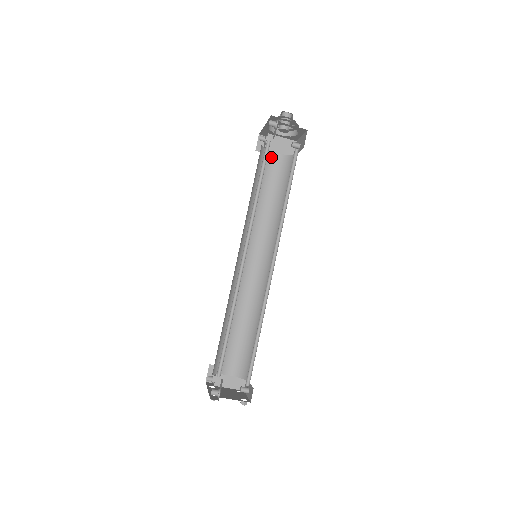
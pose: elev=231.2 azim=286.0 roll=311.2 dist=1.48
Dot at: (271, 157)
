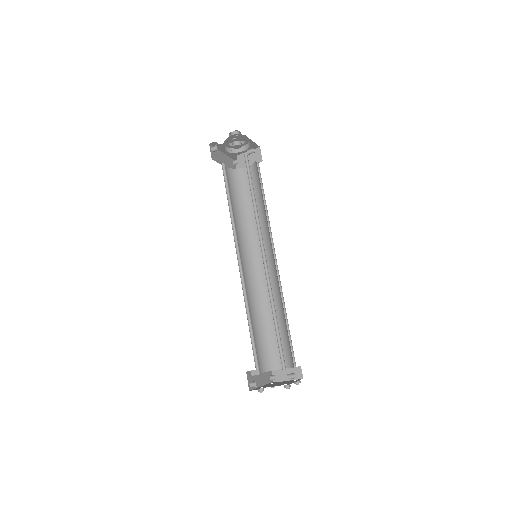
Dot at: (245, 172)
